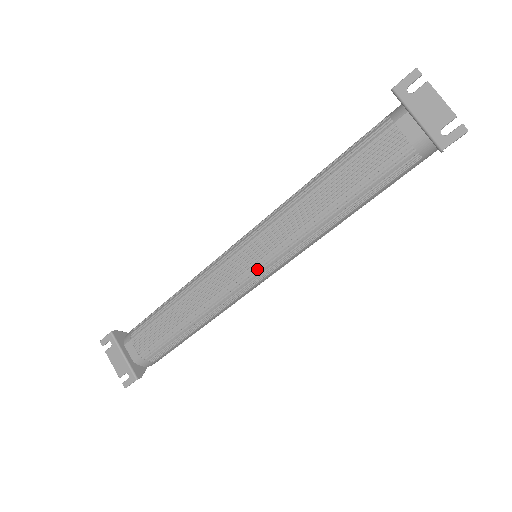
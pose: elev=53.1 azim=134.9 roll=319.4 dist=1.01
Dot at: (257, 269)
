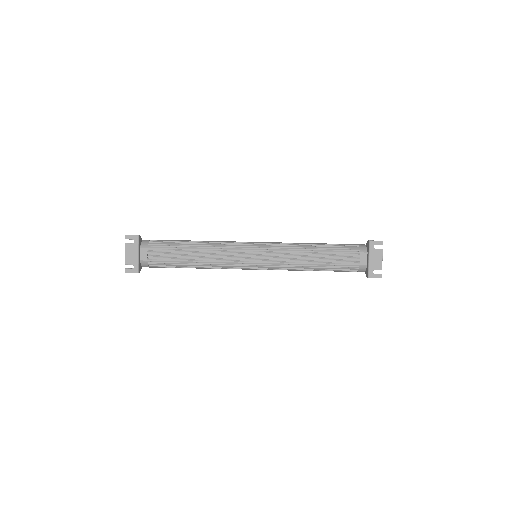
Dot at: (256, 265)
